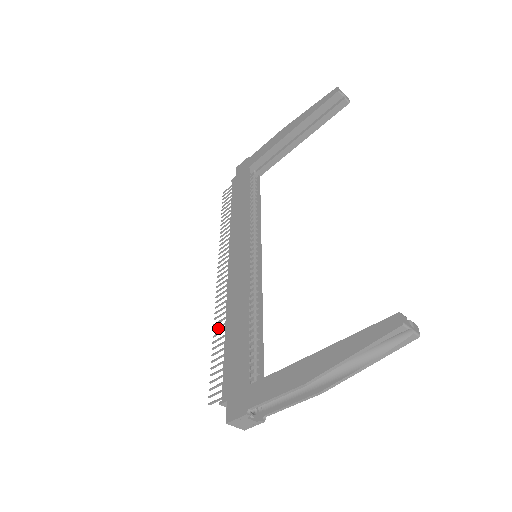
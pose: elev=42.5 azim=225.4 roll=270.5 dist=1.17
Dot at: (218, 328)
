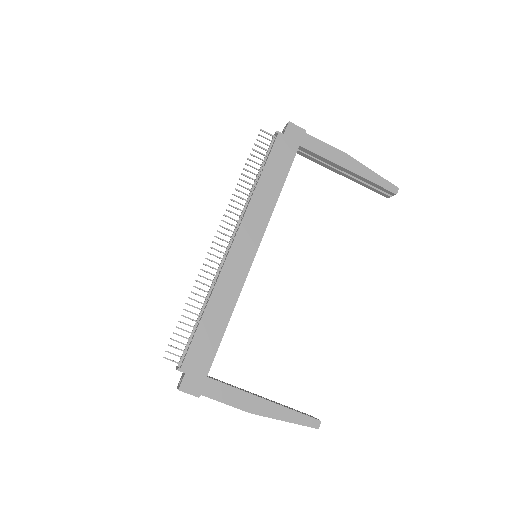
Dot at: occluded
